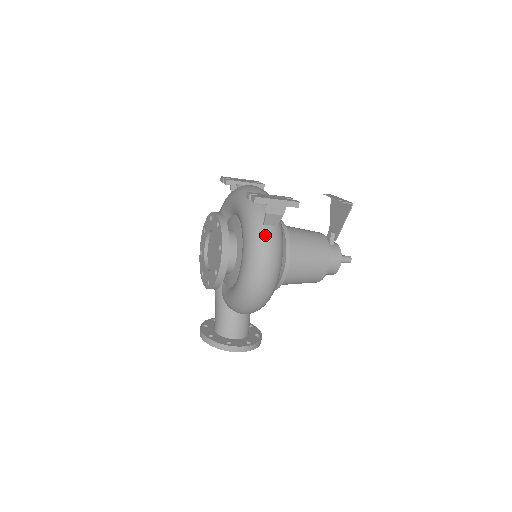
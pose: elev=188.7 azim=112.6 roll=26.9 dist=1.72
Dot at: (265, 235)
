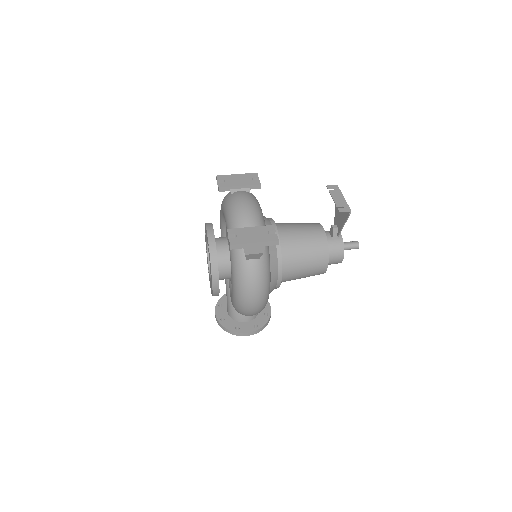
Dot at: (248, 270)
